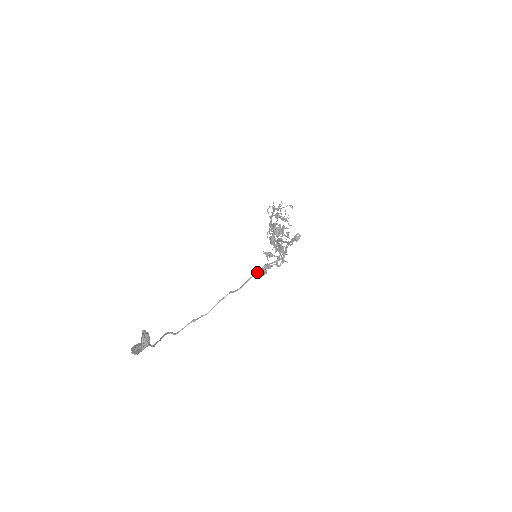
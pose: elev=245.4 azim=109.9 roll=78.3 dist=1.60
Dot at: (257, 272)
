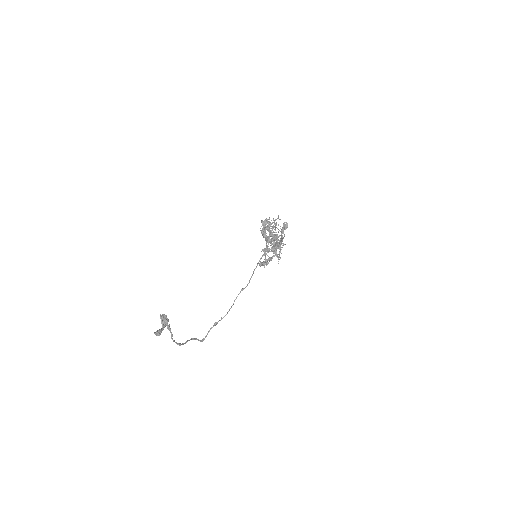
Dot at: (258, 262)
